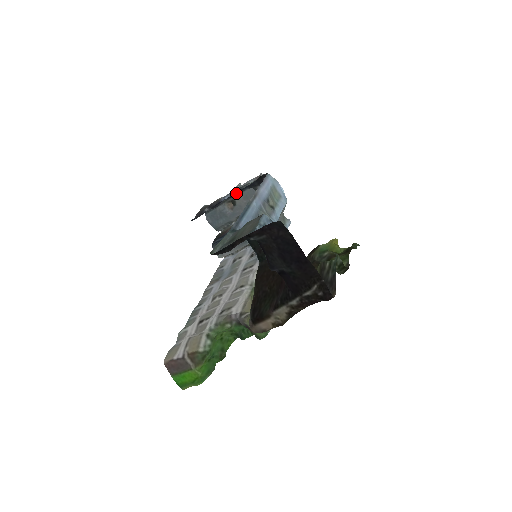
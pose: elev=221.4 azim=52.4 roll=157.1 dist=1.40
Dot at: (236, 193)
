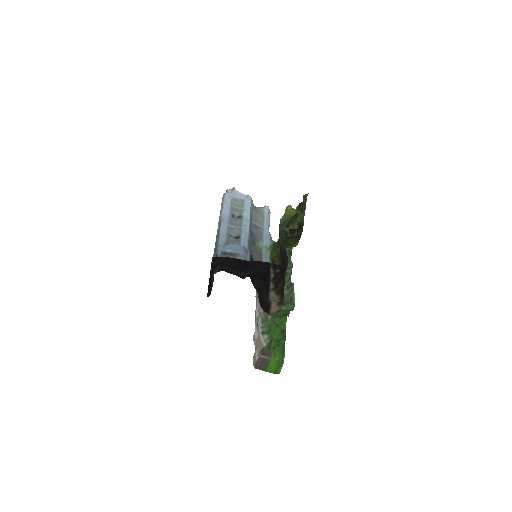
Dot at: occluded
